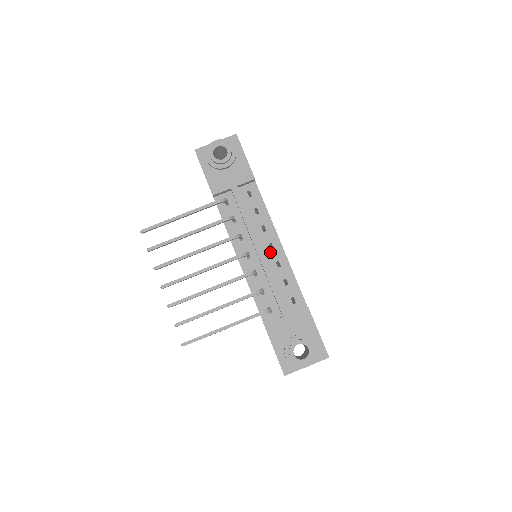
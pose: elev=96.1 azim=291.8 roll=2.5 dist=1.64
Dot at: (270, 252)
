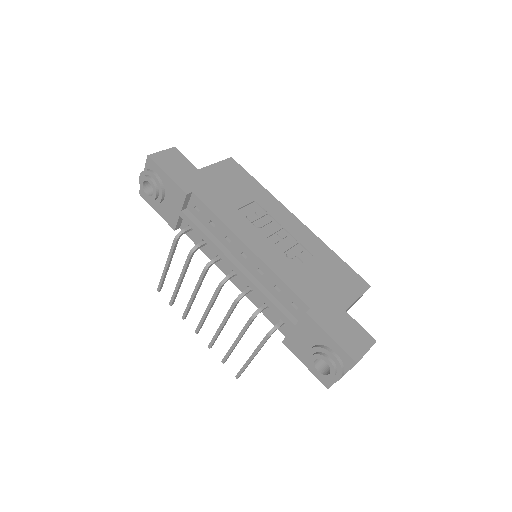
Dot at: (247, 262)
